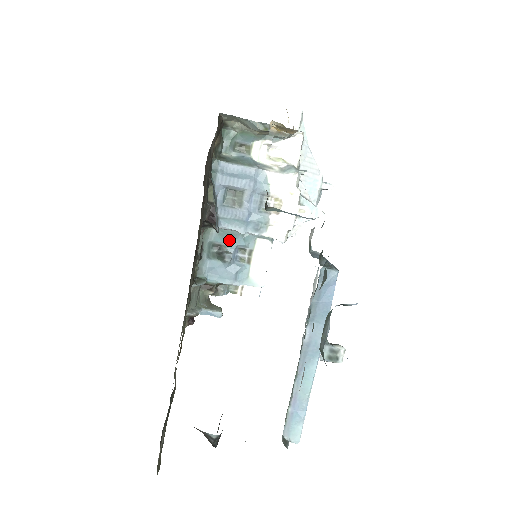
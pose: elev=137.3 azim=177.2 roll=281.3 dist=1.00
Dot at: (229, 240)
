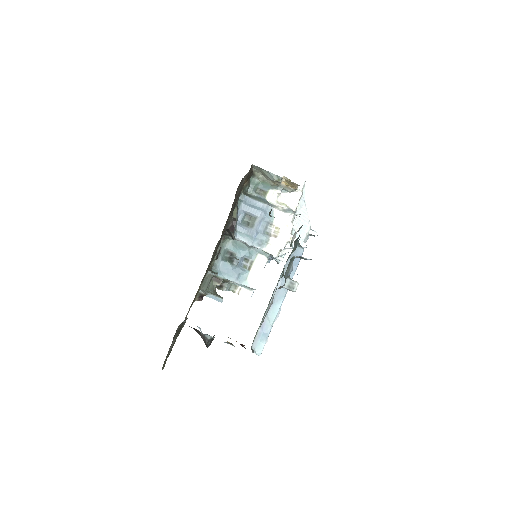
Dot at: (239, 250)
